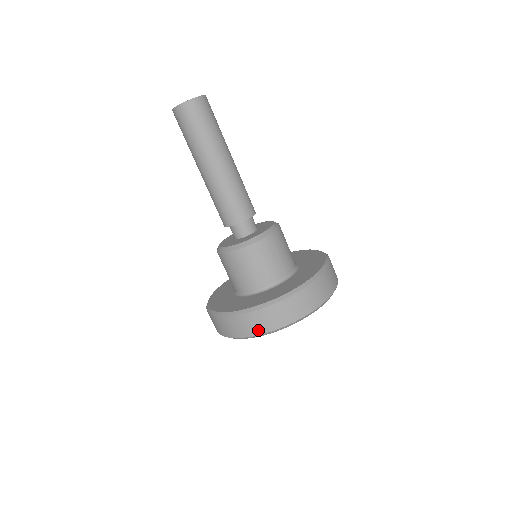
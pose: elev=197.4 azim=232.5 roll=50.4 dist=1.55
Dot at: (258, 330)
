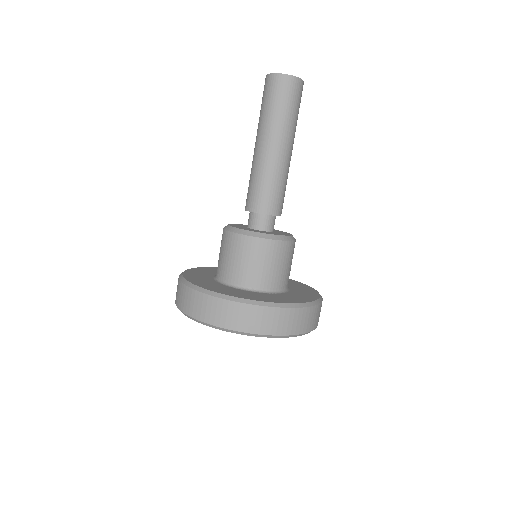
Dot at: (291, 330)
